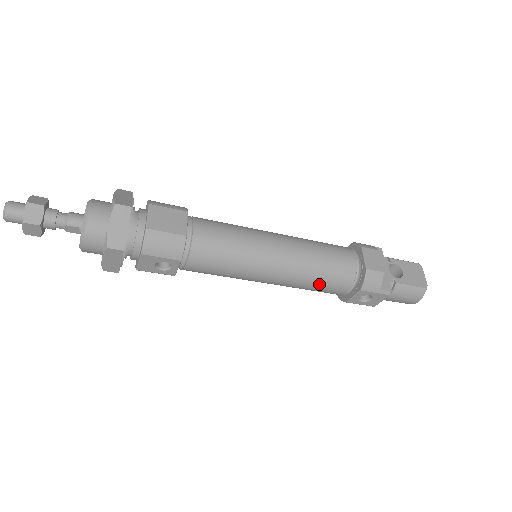
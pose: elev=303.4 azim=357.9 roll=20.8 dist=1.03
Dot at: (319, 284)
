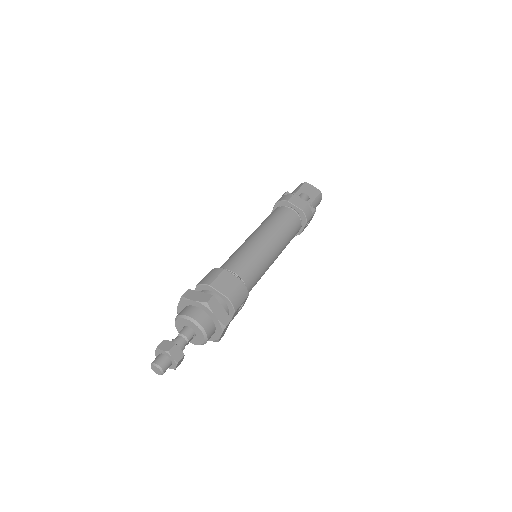
Dot at: (291, 239)
